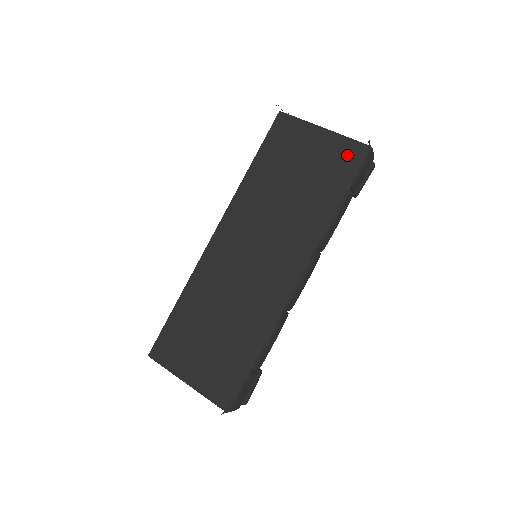
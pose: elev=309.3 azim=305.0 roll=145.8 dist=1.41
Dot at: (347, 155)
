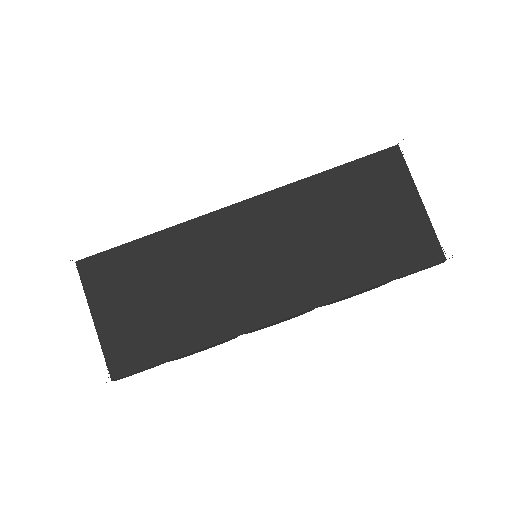
Dot at: (420, 248)
